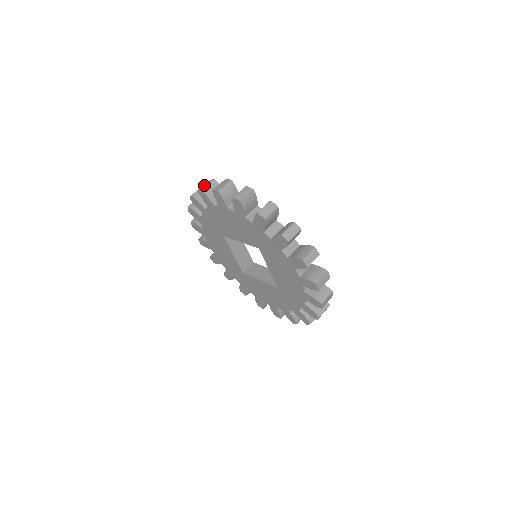
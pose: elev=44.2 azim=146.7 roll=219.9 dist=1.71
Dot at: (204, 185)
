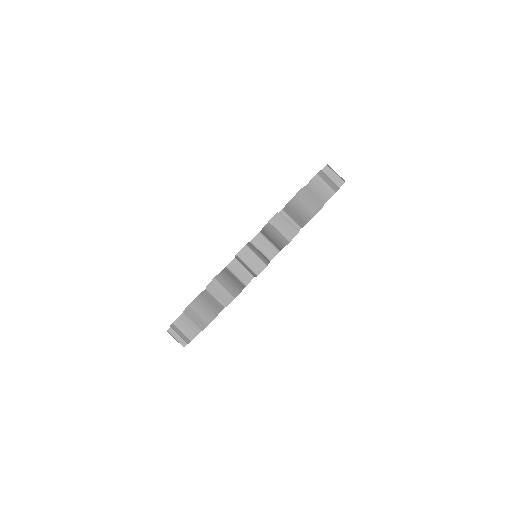
Dot at: occluded
